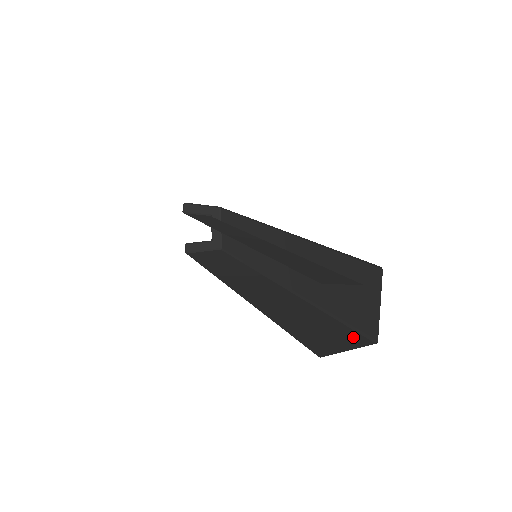
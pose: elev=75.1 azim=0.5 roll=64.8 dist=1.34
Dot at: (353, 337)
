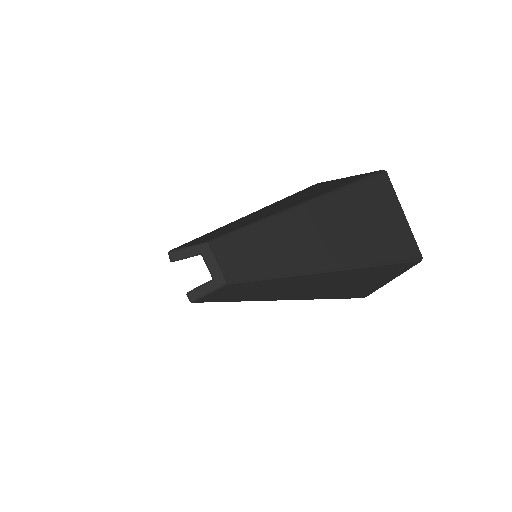
Dot at: (393, 269)
